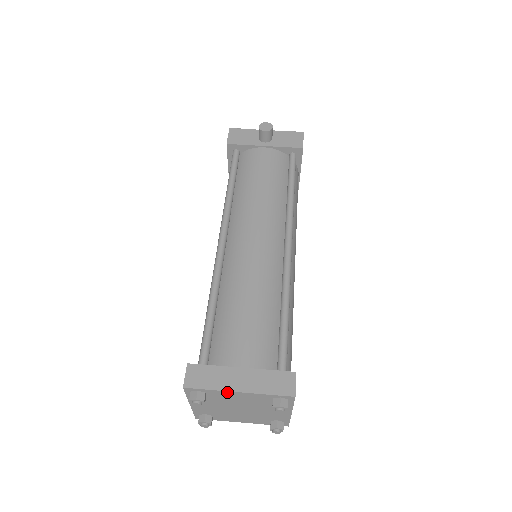
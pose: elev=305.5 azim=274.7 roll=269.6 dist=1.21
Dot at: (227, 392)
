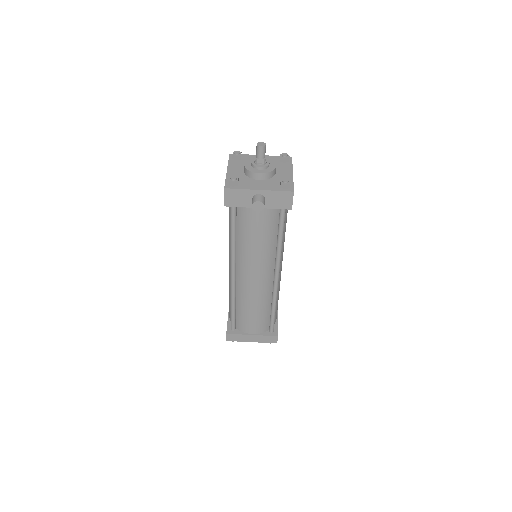
Dot at: (246, 341)
